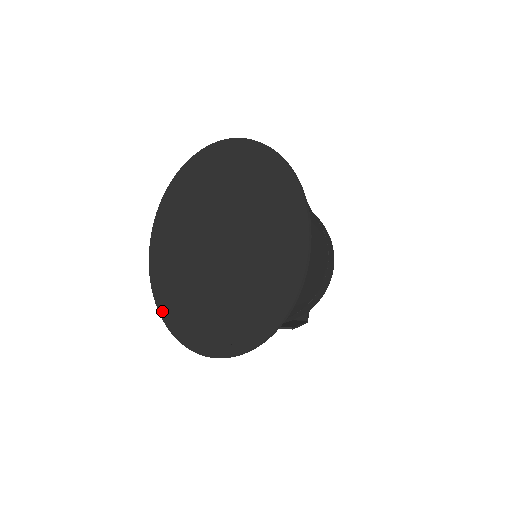
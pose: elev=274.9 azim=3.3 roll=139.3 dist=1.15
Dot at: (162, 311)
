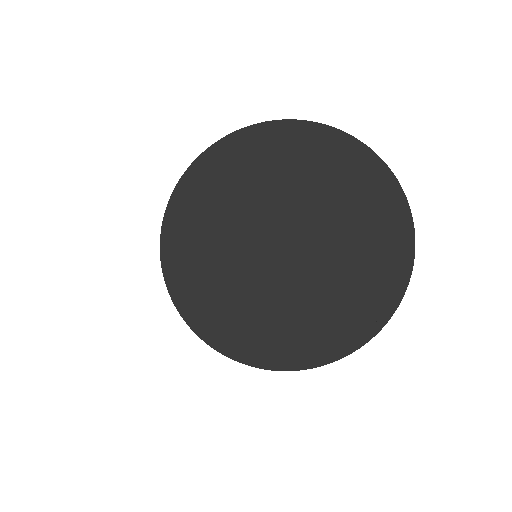
Dot at: (233, 353)
